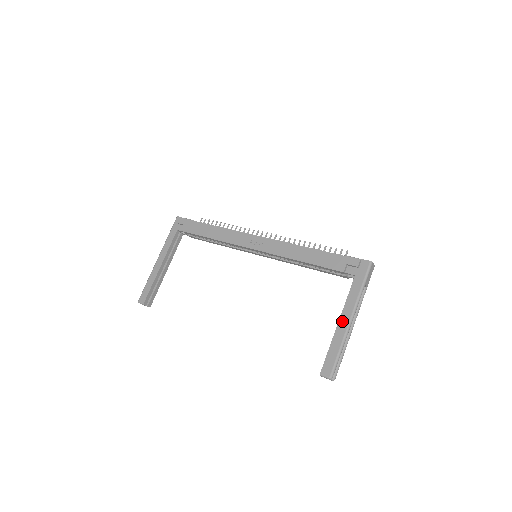
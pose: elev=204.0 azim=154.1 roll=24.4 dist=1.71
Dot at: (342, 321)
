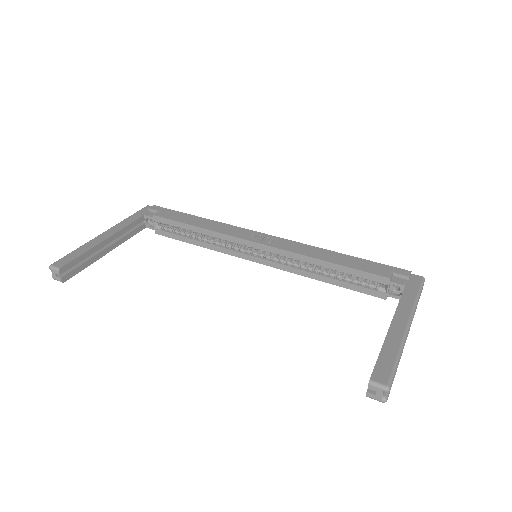
Dot at: (396, 324)
